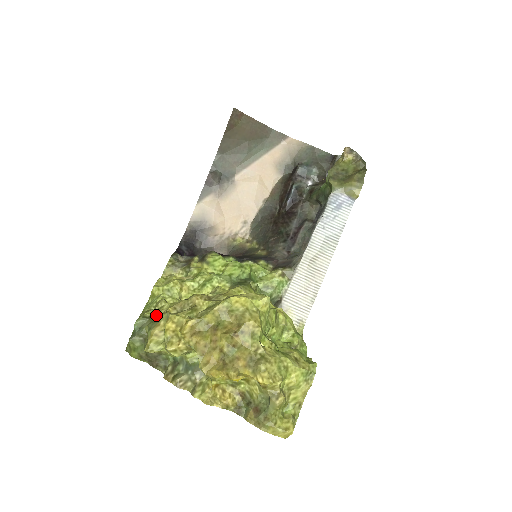
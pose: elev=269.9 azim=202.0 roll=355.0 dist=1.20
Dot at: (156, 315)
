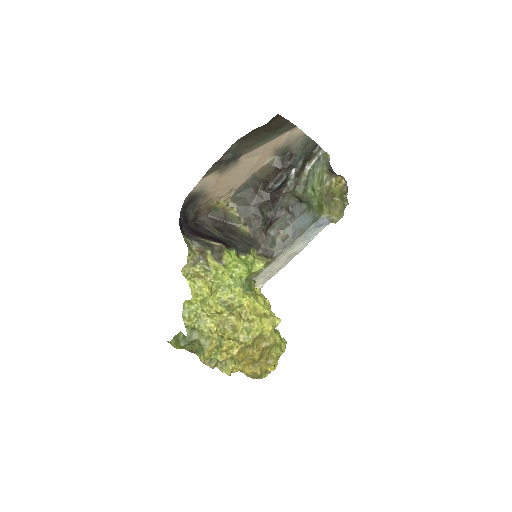
Dot at: (201, 327)
